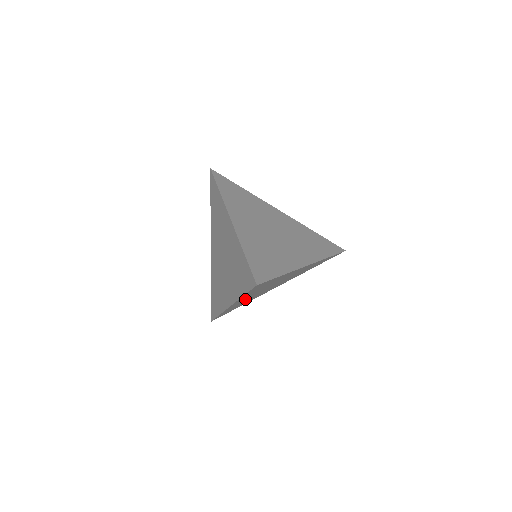
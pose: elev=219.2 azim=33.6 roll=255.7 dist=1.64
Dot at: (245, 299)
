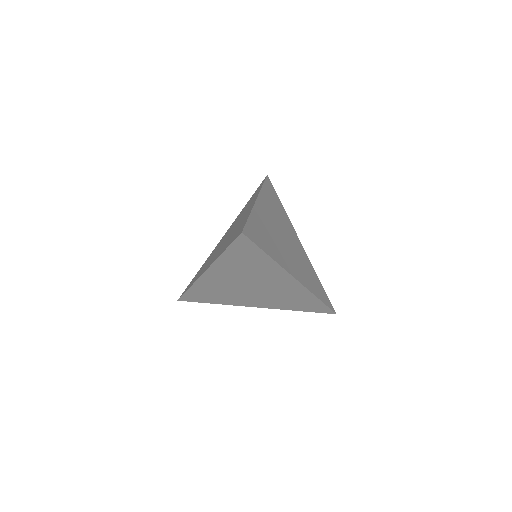
Dot at: (222, 279)
